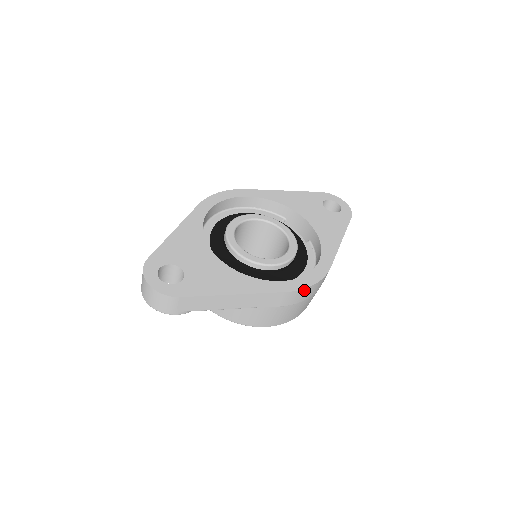
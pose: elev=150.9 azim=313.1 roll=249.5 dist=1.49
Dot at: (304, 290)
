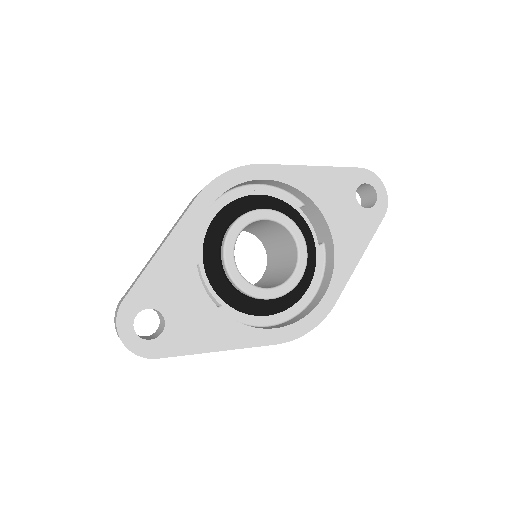
Dot at: (297, 337)
